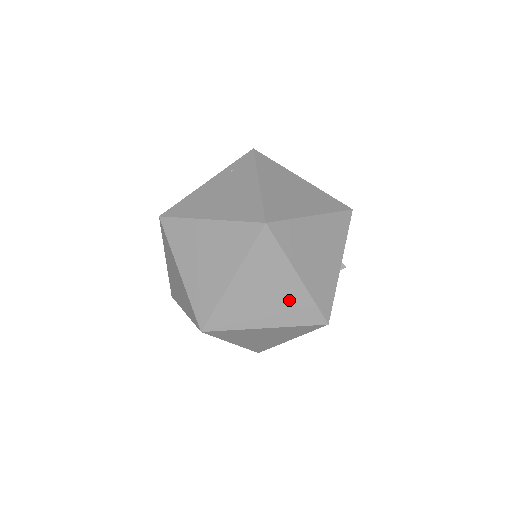
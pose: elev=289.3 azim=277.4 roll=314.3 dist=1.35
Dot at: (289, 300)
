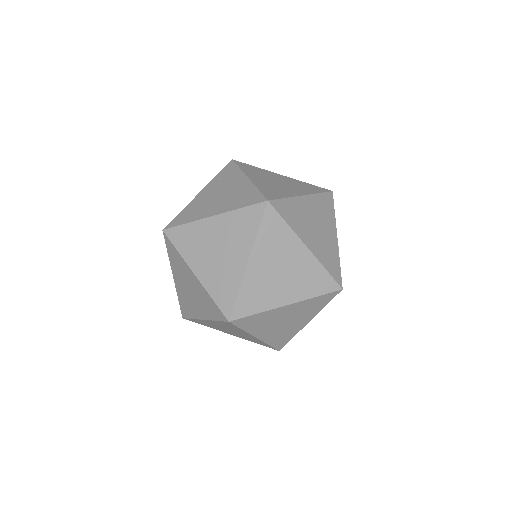
Dot at: (303, 272)
